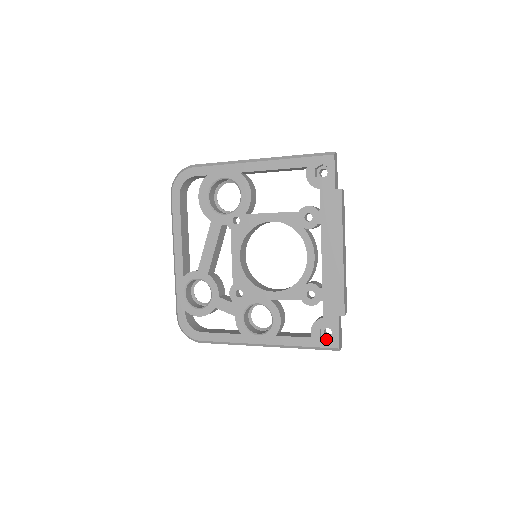
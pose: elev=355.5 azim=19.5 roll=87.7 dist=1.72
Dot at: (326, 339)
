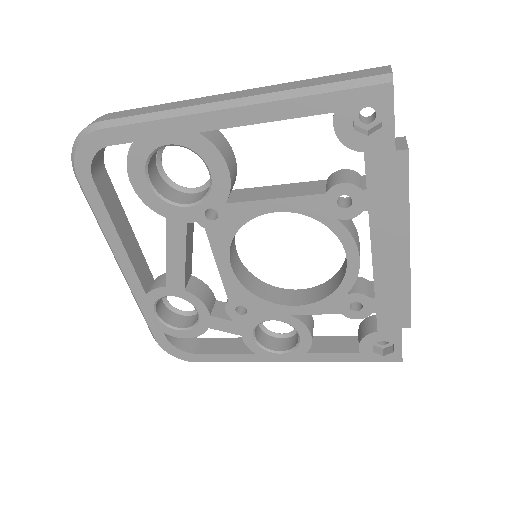
Dot at: (381, 349)
